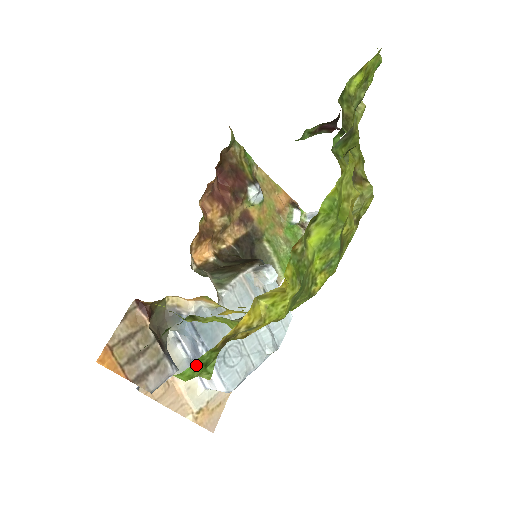
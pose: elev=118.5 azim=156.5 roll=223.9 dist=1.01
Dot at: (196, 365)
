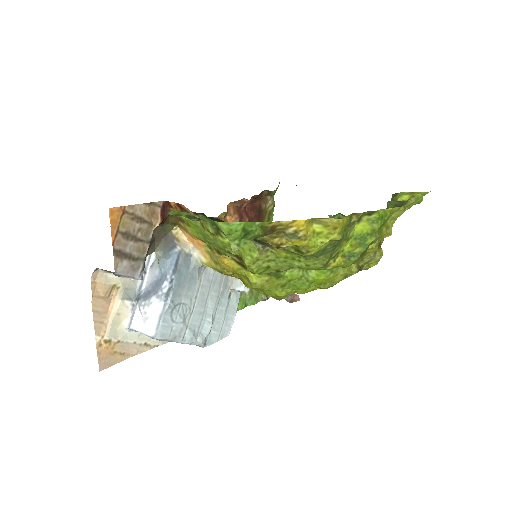
Dot at: (243, 227)
